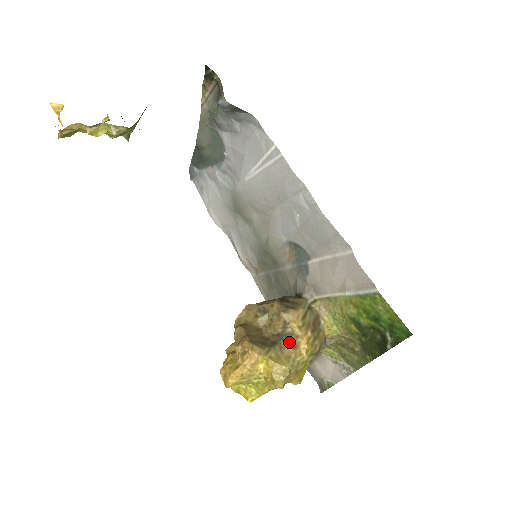
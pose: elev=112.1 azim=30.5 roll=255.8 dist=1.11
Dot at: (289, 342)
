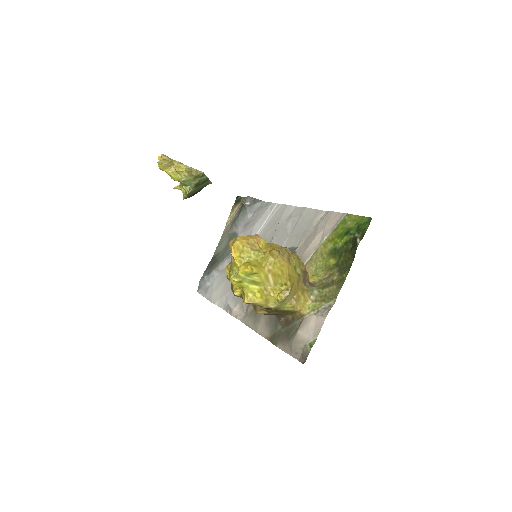
Dot at: occluded
